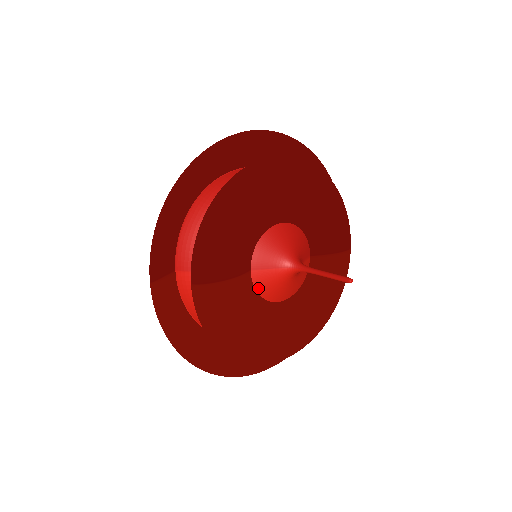
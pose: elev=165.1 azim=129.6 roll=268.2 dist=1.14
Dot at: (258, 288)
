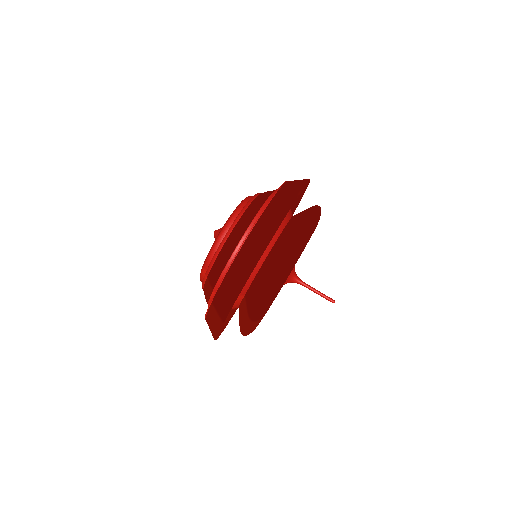
Dot at: occluded
